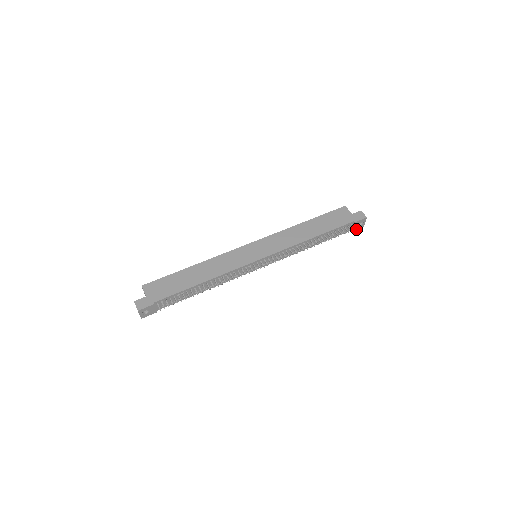
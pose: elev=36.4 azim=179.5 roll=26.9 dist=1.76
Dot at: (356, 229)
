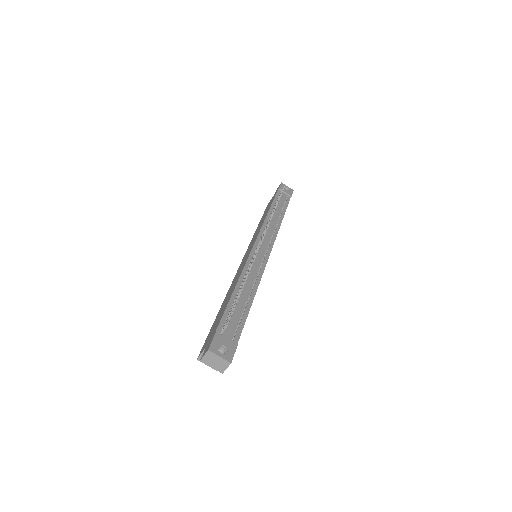
Dot at: (291, 194)
